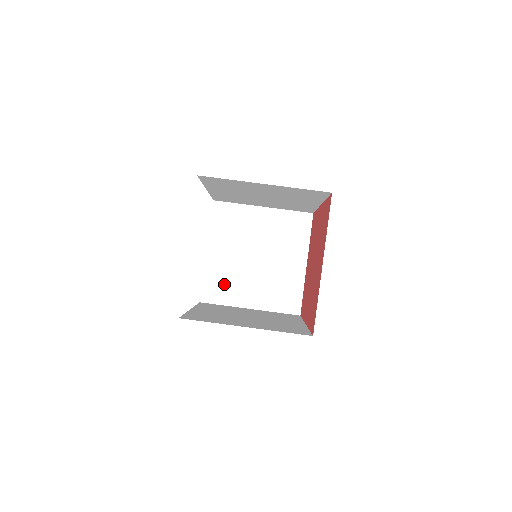
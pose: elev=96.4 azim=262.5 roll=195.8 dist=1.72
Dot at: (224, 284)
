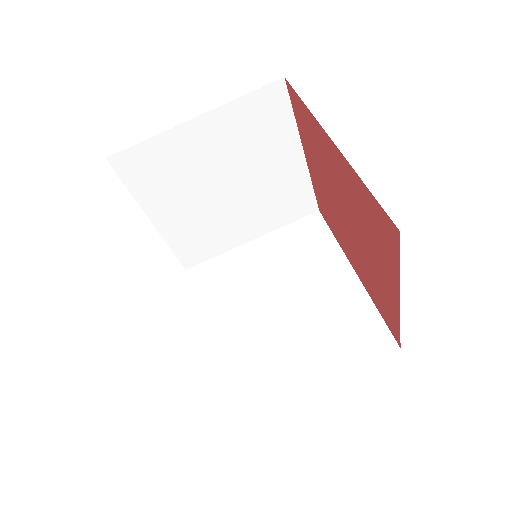
Dot at: (203, 239)
